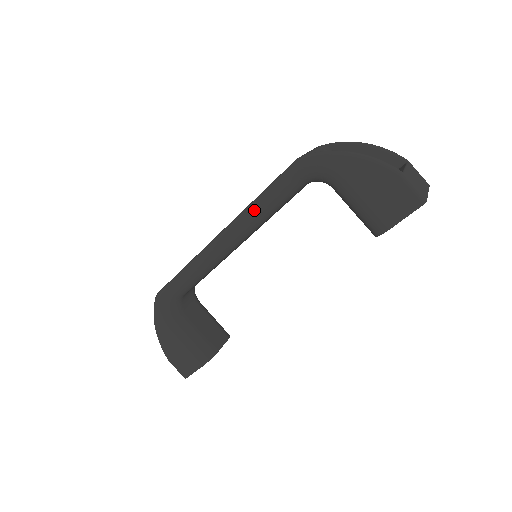
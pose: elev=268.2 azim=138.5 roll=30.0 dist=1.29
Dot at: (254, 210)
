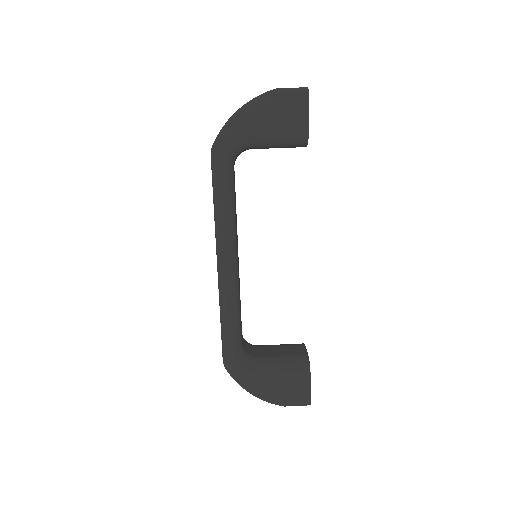
Dot at: (221, 217)
